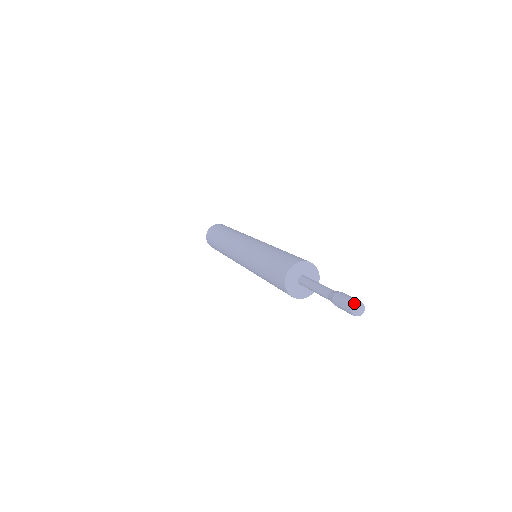
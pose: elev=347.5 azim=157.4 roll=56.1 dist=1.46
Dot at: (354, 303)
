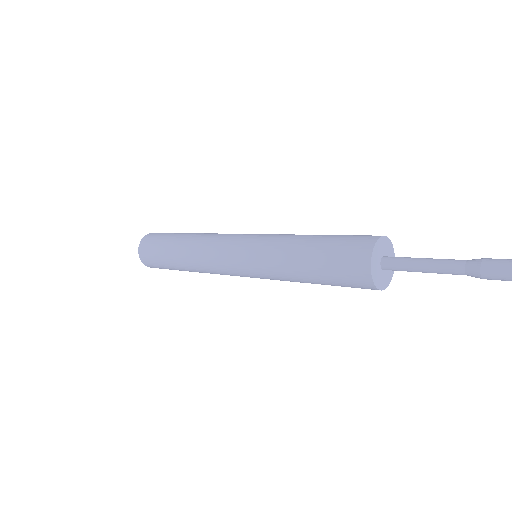
Dot at: out of frame
